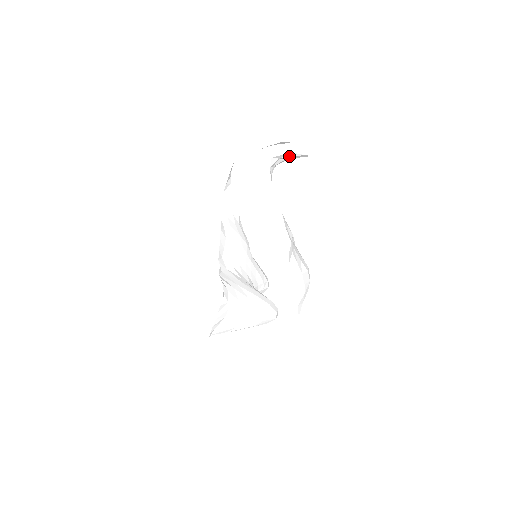
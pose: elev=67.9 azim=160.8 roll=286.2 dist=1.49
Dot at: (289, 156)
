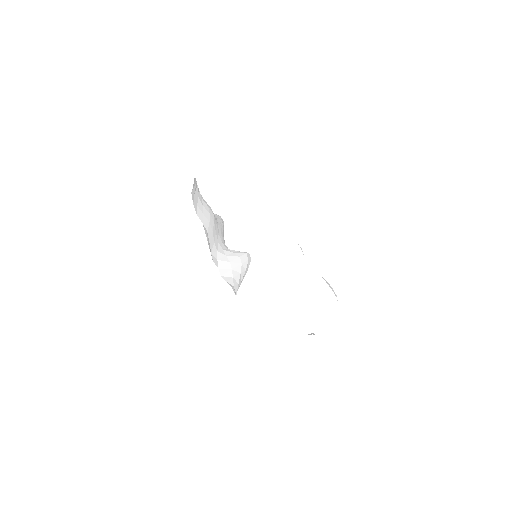
Dot at: occluded
